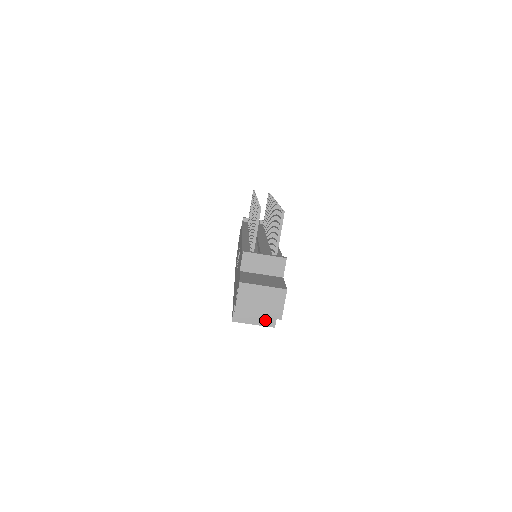
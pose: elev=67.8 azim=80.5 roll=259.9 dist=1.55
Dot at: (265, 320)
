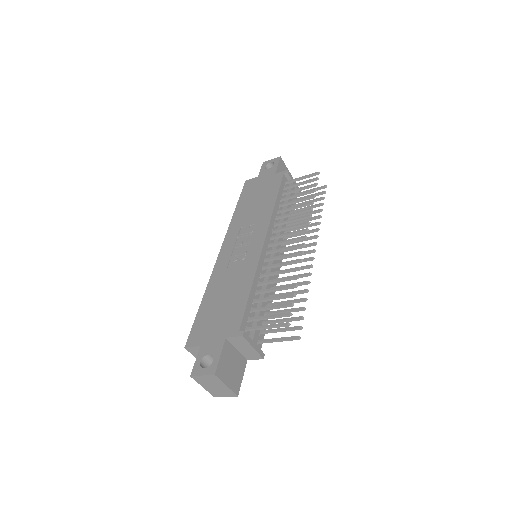
Dot at: occluded
